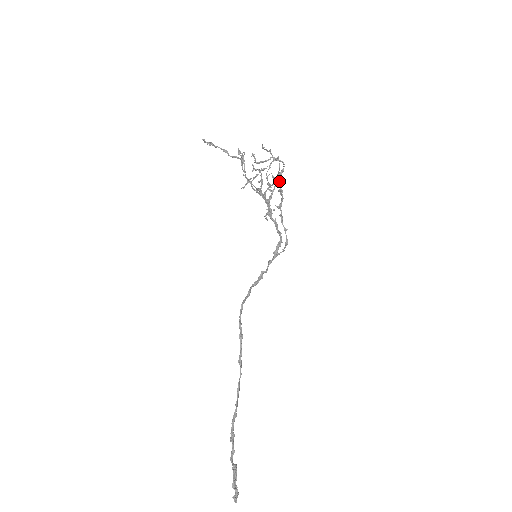
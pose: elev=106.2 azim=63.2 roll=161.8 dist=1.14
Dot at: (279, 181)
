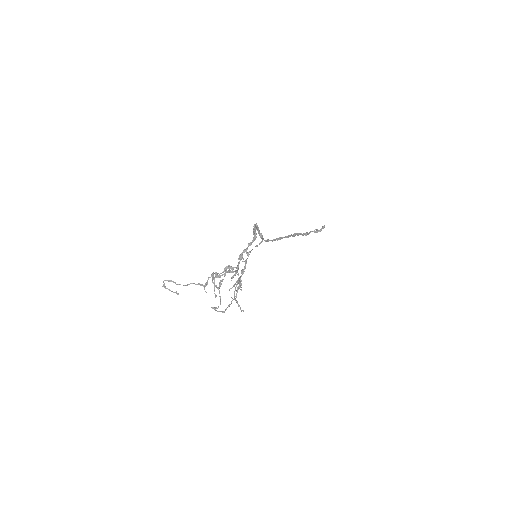
Dot at: (235, 272)
